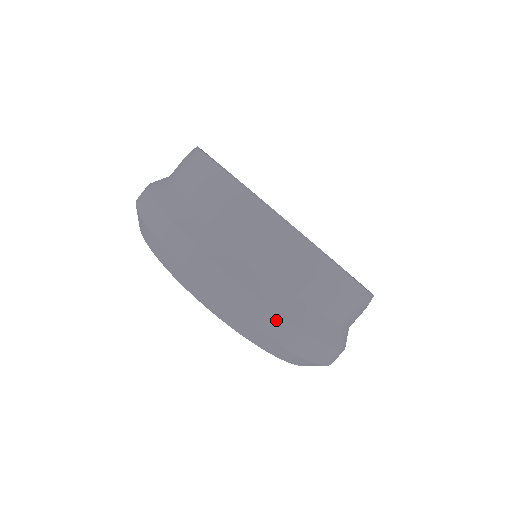
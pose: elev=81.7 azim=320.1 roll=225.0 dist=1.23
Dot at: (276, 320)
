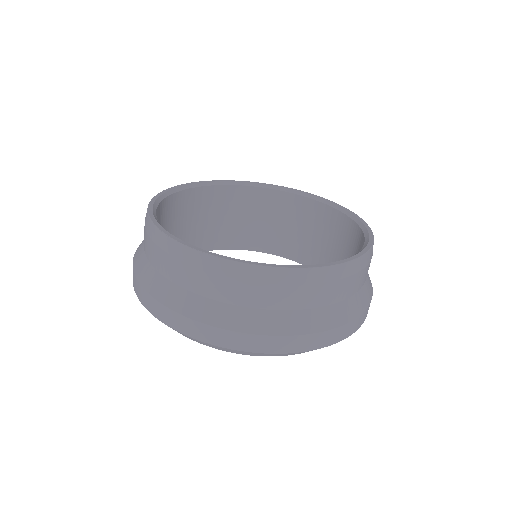
Dot at: (353, 323)
